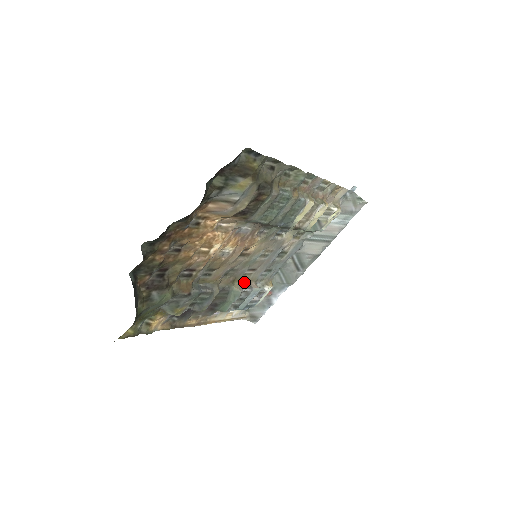
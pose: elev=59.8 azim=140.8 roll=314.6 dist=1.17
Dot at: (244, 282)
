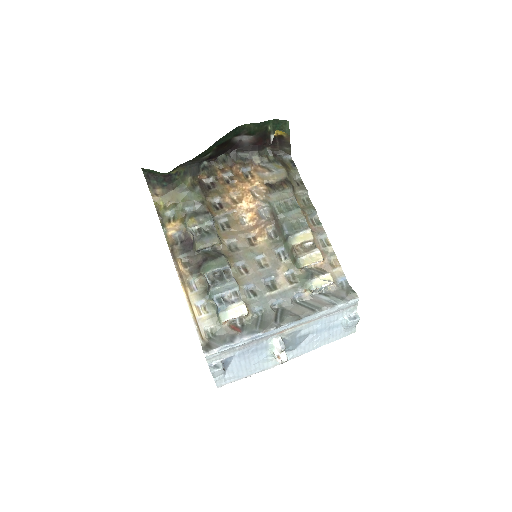
Dot at: occluded
